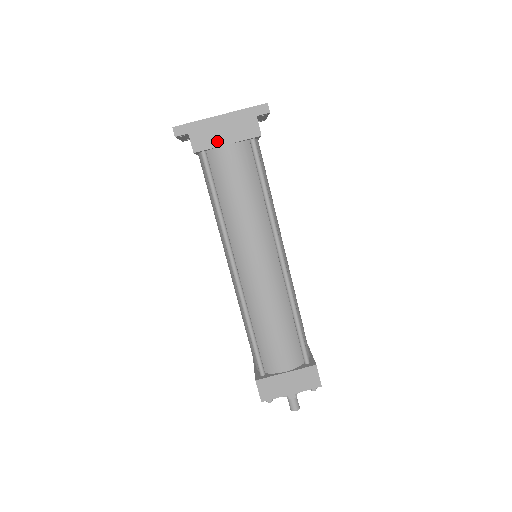
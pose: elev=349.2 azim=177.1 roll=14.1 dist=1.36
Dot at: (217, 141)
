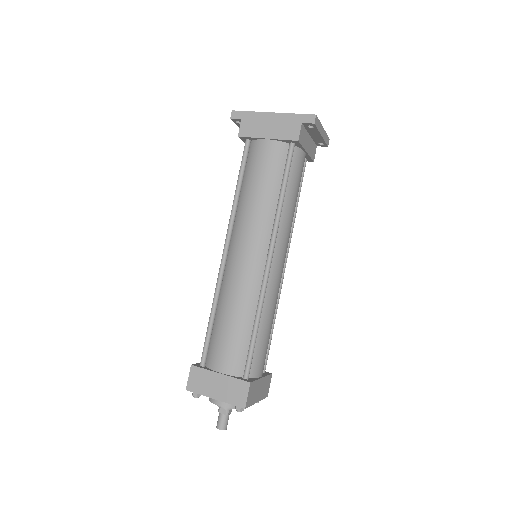
Dot at: (260, 133)
